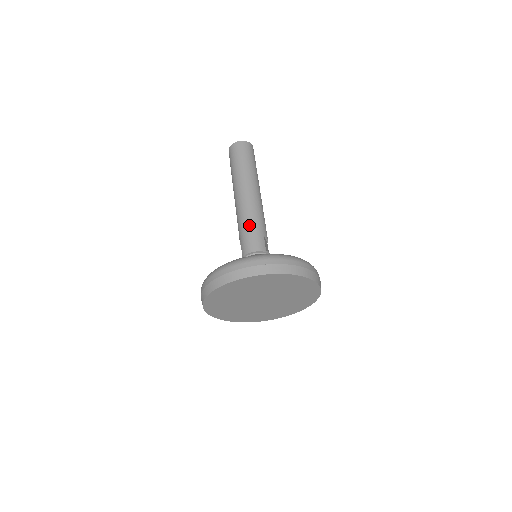
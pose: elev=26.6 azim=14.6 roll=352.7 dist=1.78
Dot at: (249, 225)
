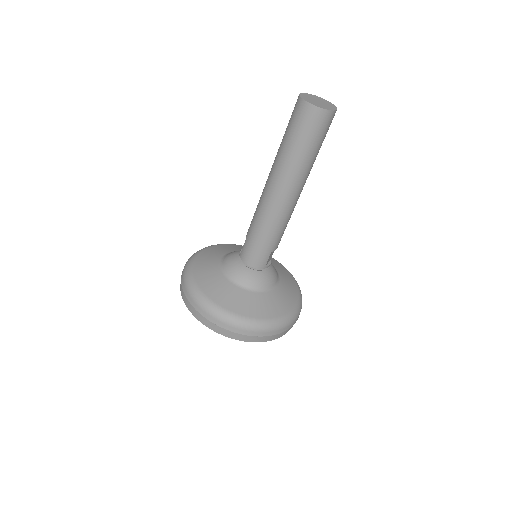
Dot at: (261, 237)
